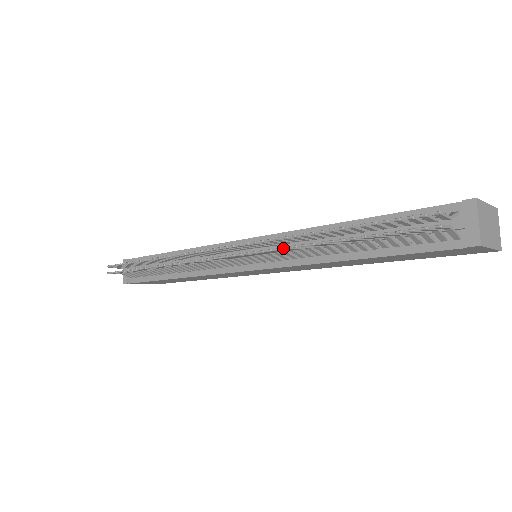
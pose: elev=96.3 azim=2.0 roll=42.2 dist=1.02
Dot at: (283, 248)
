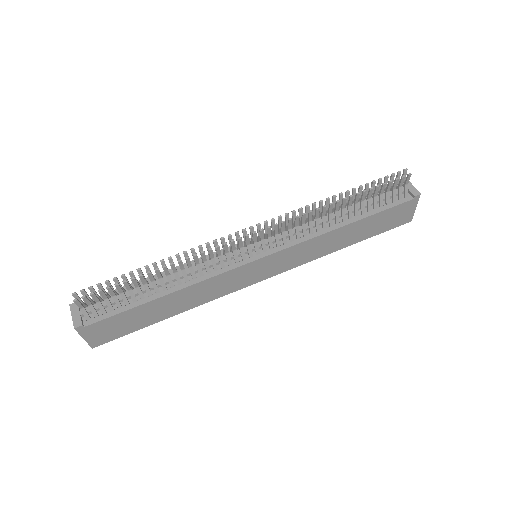
Dot at: (312, 213)
